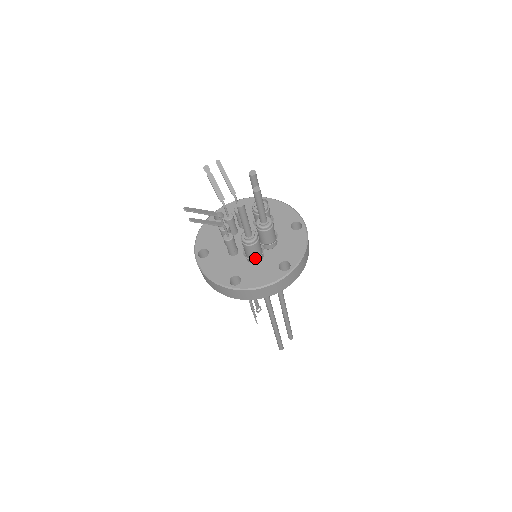
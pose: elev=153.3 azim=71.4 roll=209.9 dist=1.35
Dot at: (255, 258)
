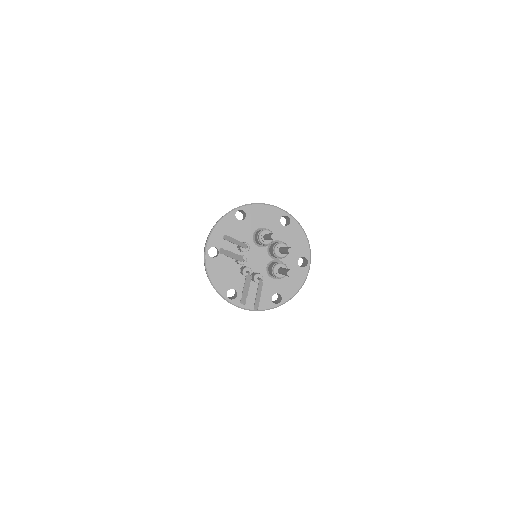
Dot at: occluded
